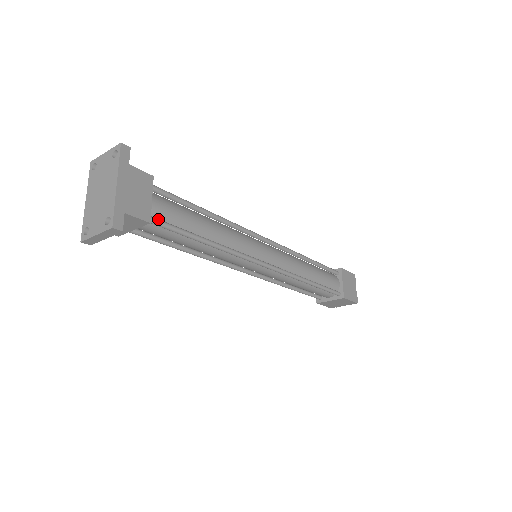
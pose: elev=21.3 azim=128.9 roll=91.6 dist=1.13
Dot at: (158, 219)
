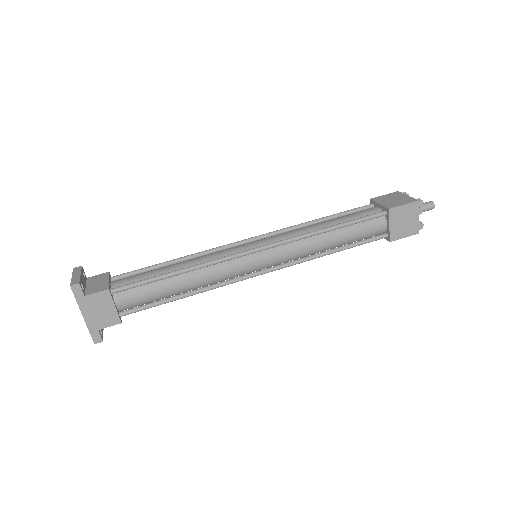
Dot at: (129, 311)
